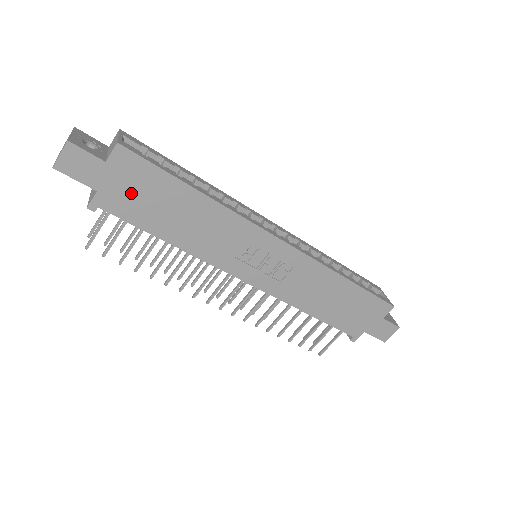
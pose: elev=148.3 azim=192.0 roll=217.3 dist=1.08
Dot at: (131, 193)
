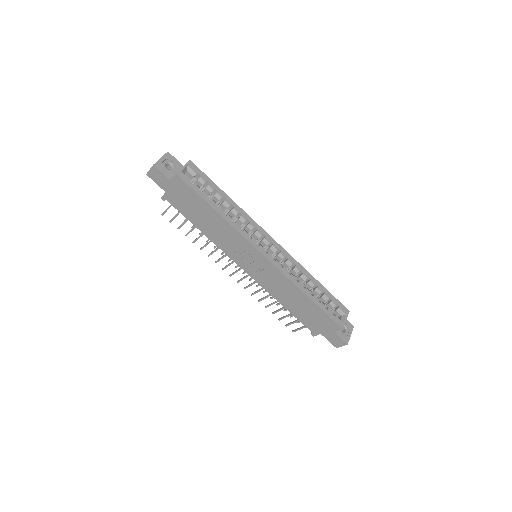
Dot at: (182, 199)
